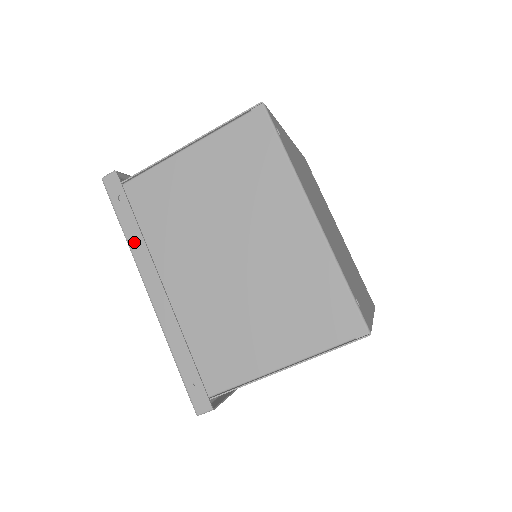
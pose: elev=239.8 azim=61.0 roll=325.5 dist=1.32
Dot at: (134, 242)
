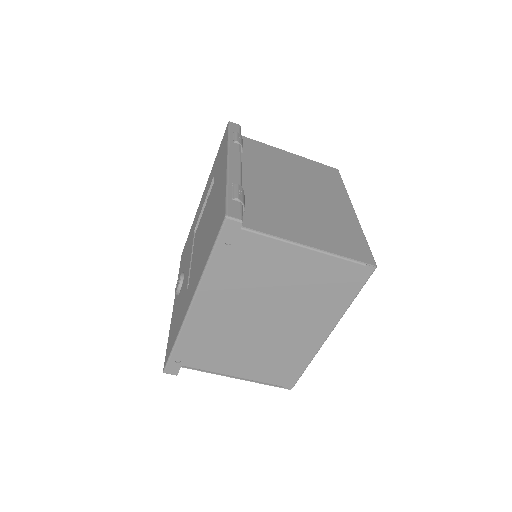
Dot at: (210, 275)
